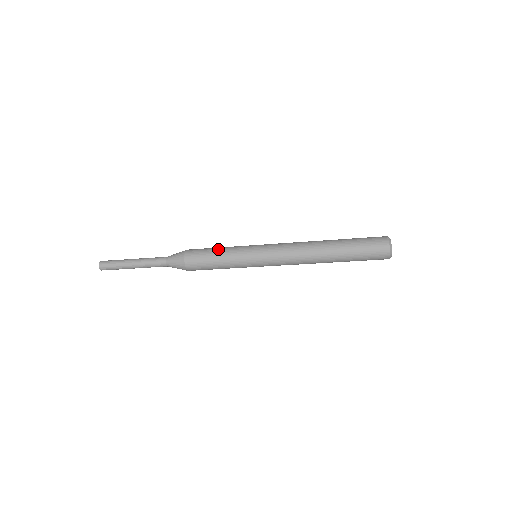
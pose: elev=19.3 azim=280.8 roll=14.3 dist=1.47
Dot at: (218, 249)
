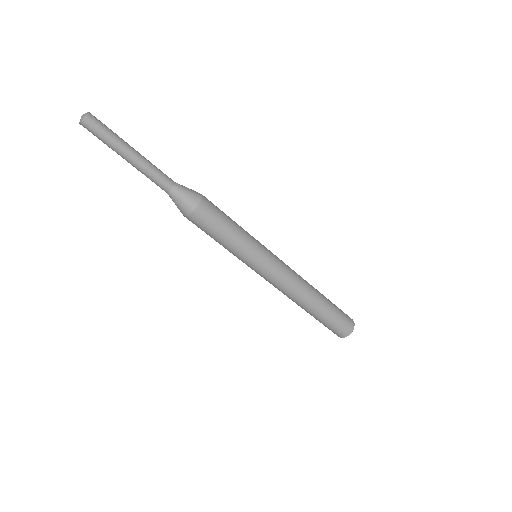
Dot at: (234, 221)
